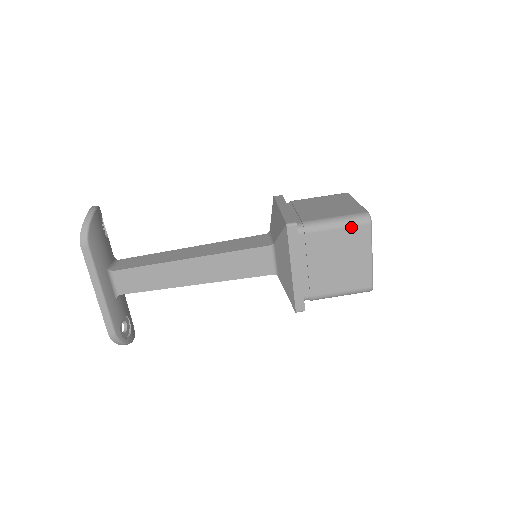
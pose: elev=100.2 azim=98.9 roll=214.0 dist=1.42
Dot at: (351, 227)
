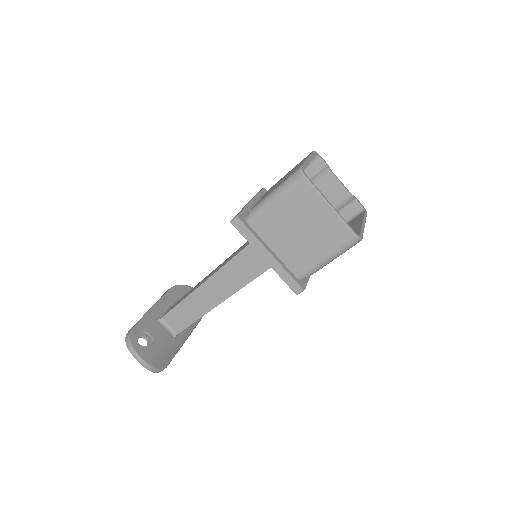
Dot at: (345, 251)
